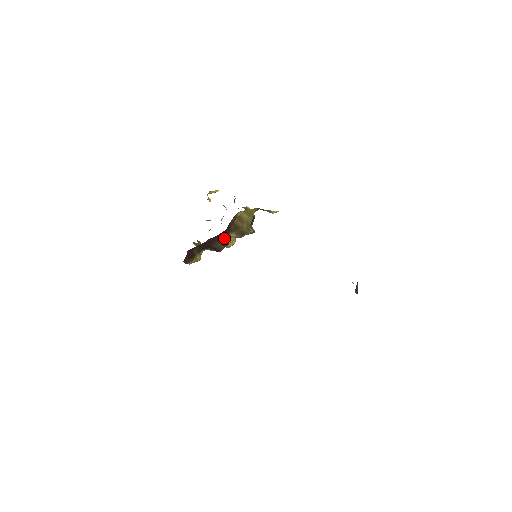
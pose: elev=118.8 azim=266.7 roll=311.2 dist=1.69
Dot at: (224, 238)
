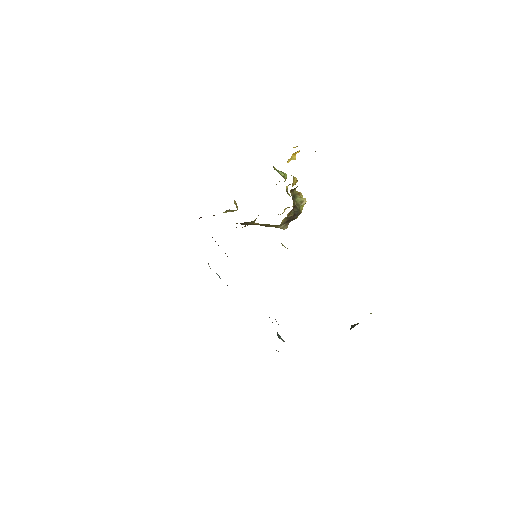
Dot at: (244, 223)
